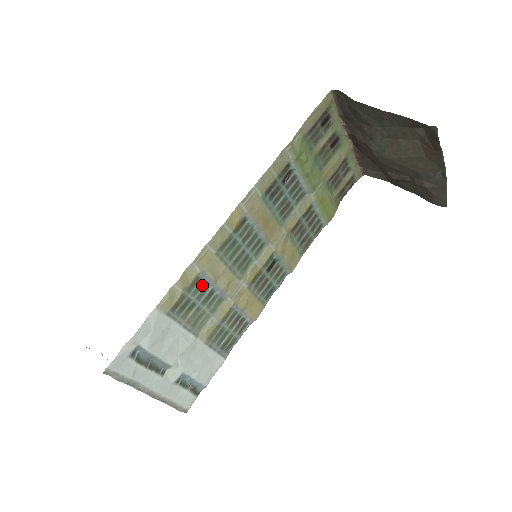
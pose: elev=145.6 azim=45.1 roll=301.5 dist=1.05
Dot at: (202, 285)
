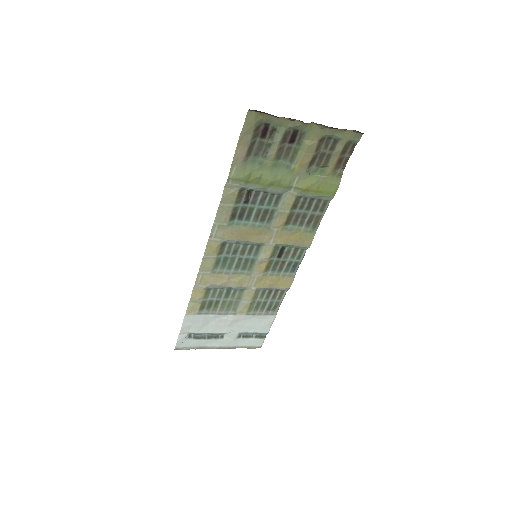
Dot at: (216, 290)
